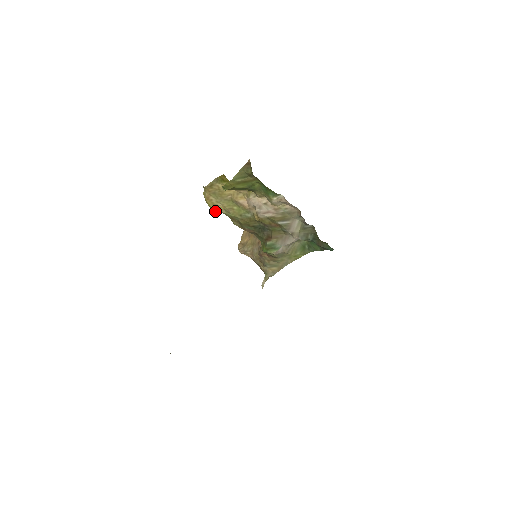
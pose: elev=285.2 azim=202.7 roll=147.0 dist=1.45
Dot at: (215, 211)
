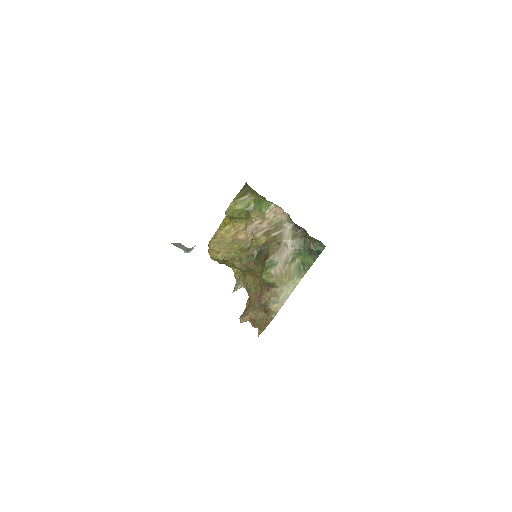
Dot at: (218, 258)
